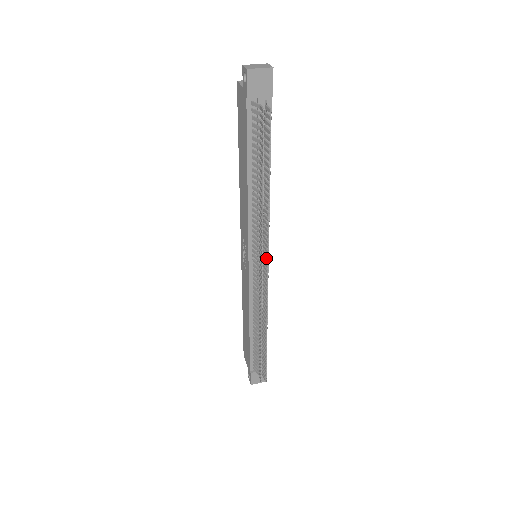
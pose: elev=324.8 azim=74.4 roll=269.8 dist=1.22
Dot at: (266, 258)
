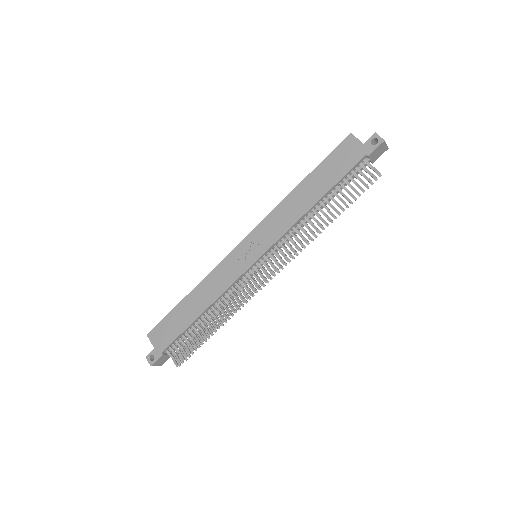
Dot at: occluded
